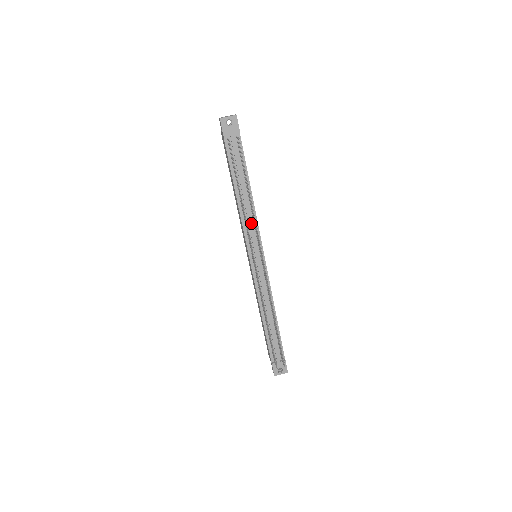
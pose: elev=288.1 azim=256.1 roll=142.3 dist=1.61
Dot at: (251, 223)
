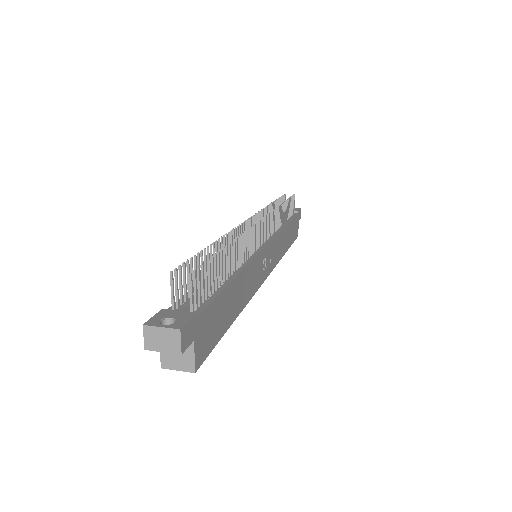
Dot at: occluded
